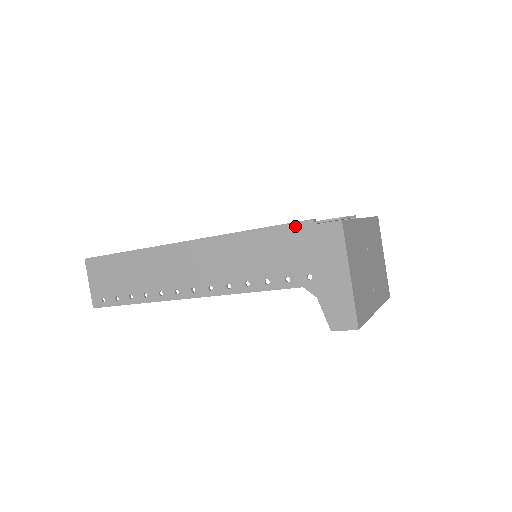
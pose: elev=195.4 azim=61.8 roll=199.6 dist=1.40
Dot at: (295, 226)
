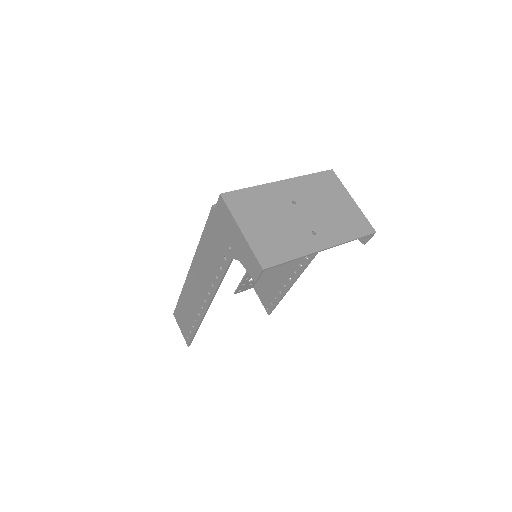
Dot at: (210, 217)
